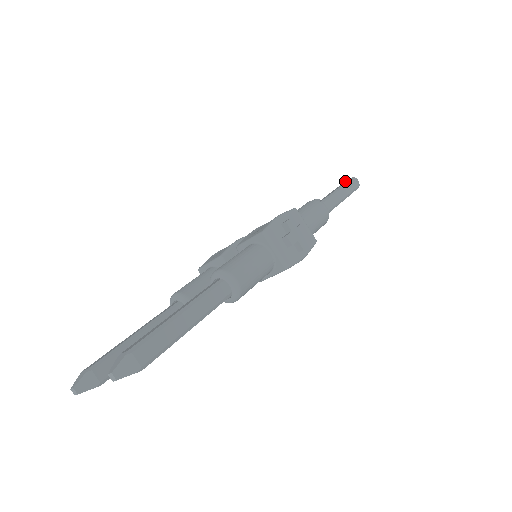
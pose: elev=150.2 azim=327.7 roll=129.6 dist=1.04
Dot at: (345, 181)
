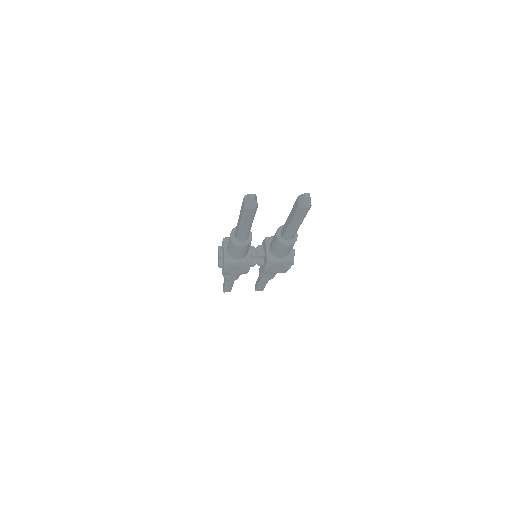
Dot at: occluded
